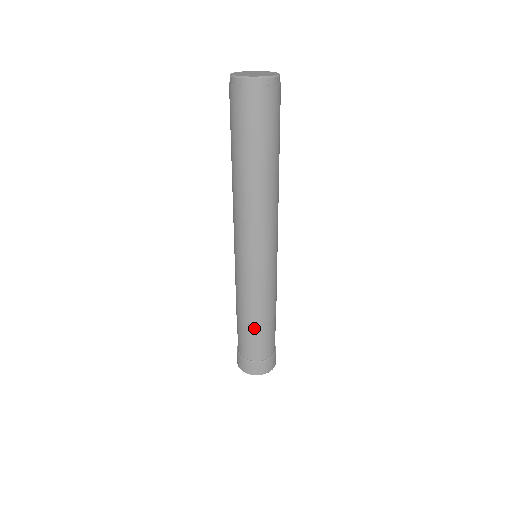
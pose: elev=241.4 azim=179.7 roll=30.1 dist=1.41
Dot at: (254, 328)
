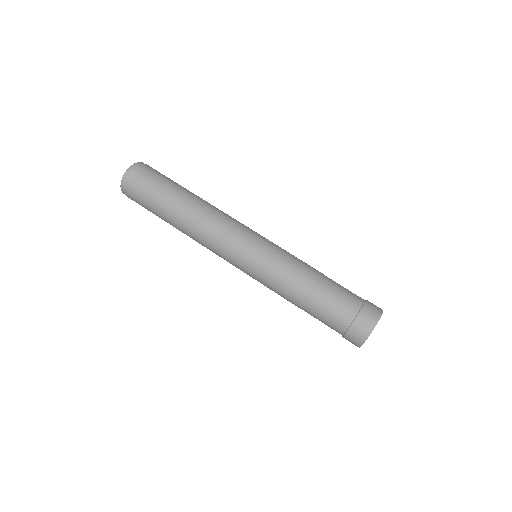
Dot at: (325, 278)
